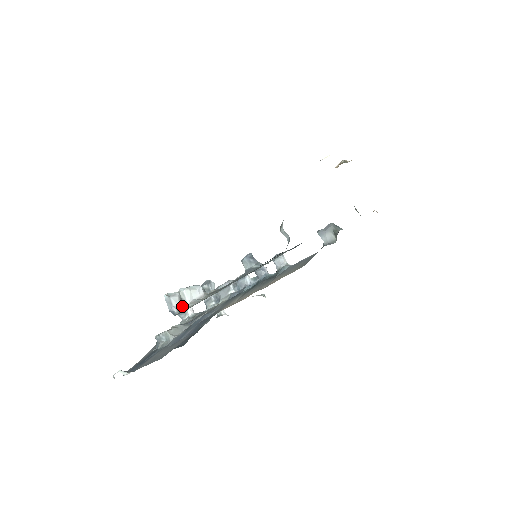
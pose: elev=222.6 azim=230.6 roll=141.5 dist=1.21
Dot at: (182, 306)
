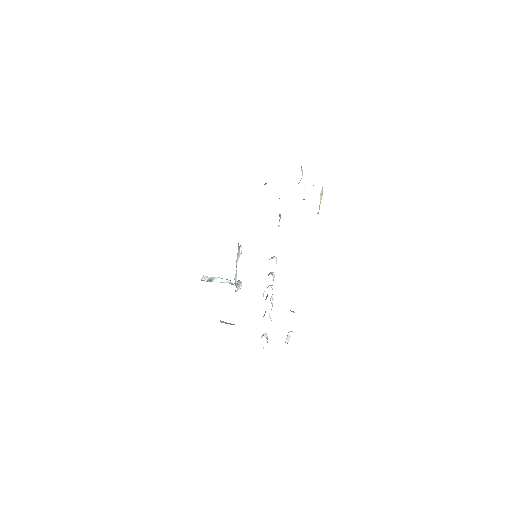
Dot at: (207, 281)
